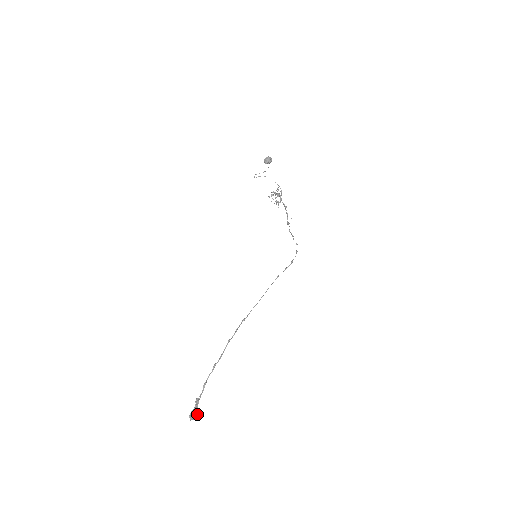
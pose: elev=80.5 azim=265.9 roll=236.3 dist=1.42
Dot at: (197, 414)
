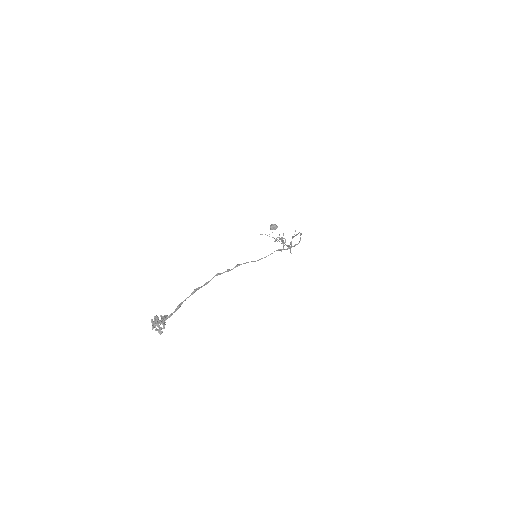
Dot at: occluded
